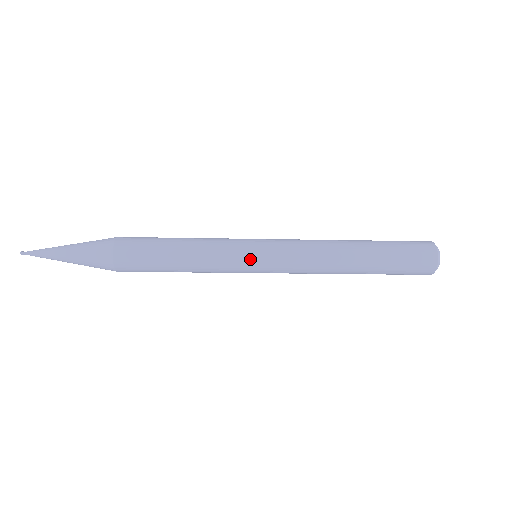
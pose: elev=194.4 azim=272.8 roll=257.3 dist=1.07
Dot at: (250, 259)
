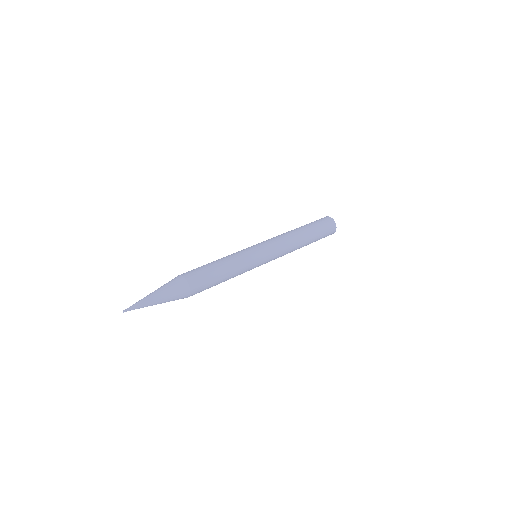
Dot at: occluded
